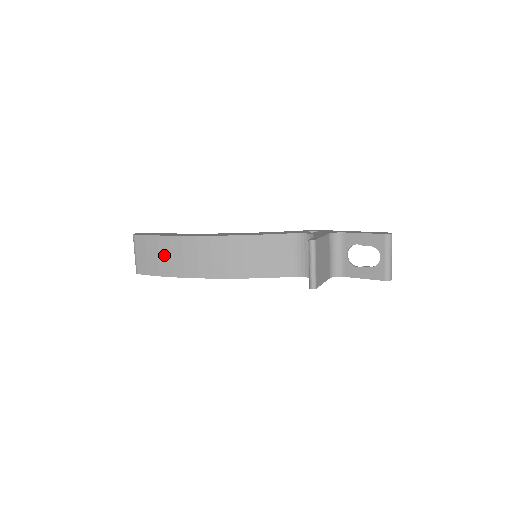
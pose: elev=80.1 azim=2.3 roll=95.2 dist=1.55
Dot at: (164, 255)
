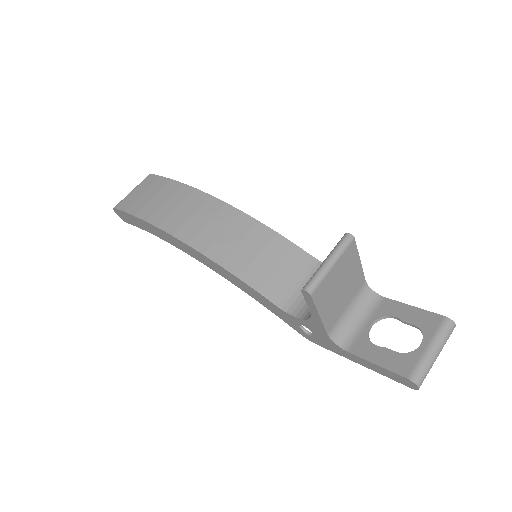
Dot at: (160, 198)
